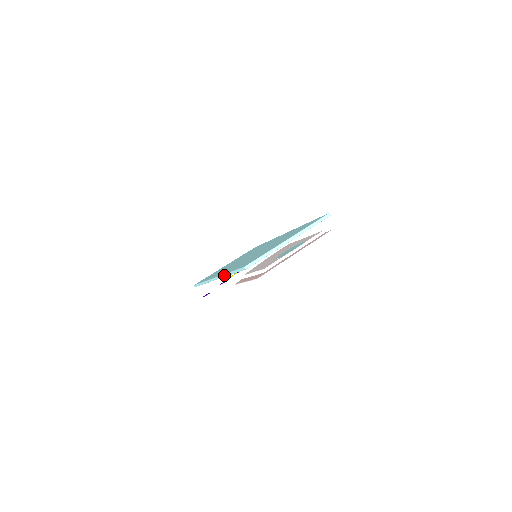
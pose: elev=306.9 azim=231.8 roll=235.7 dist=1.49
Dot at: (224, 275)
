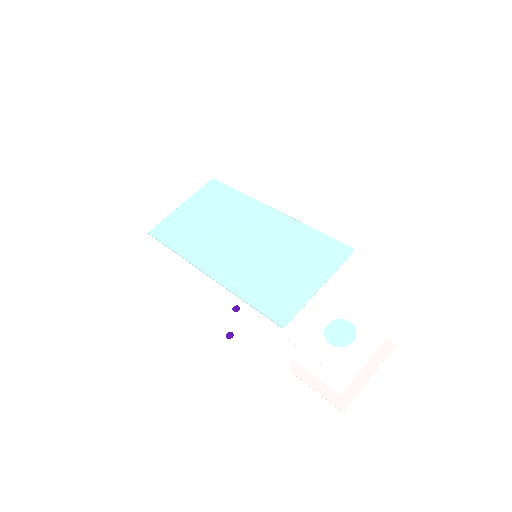
Dot at: (233, 293)
